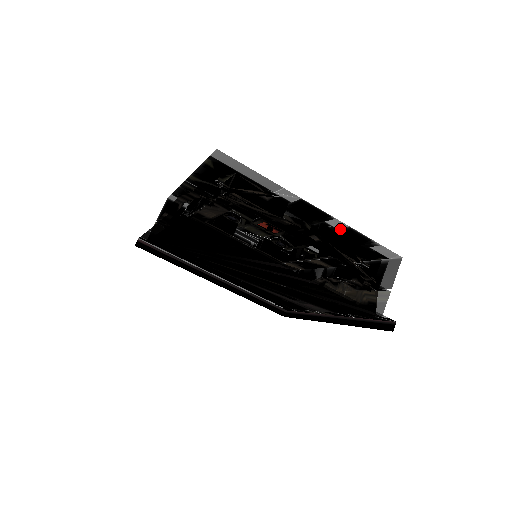
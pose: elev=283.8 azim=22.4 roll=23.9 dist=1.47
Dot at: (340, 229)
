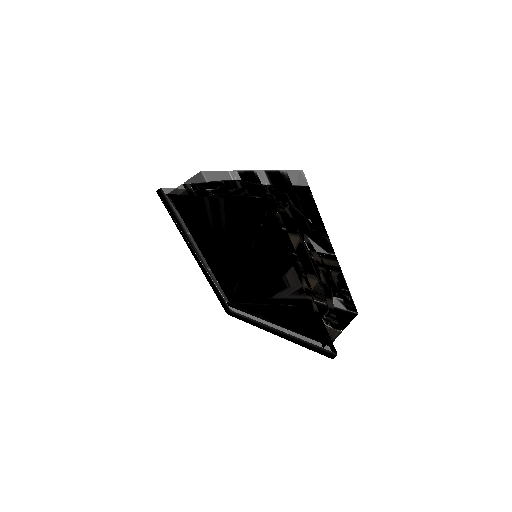
Dot at: (270, 183)
